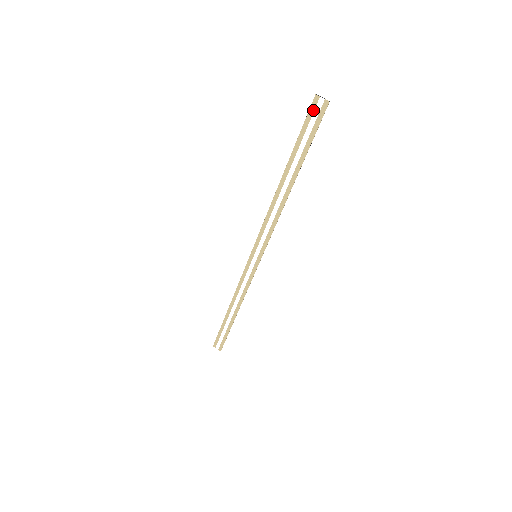
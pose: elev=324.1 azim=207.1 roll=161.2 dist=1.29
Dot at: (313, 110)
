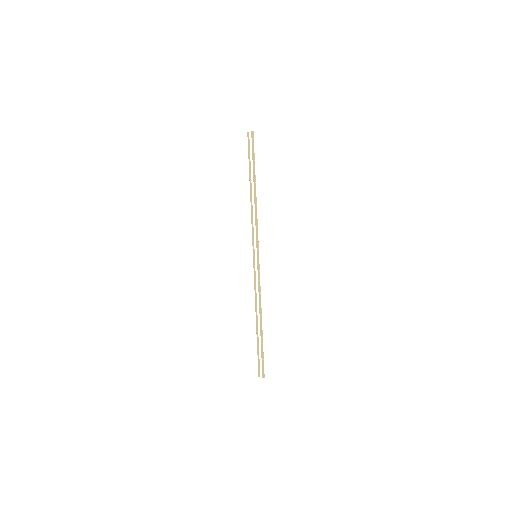
Dot at: (249, 141)
